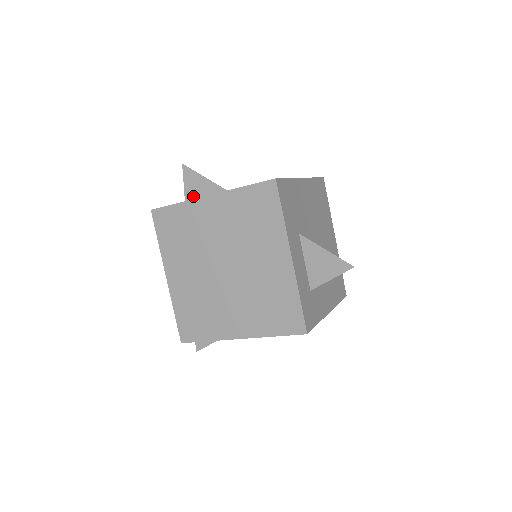
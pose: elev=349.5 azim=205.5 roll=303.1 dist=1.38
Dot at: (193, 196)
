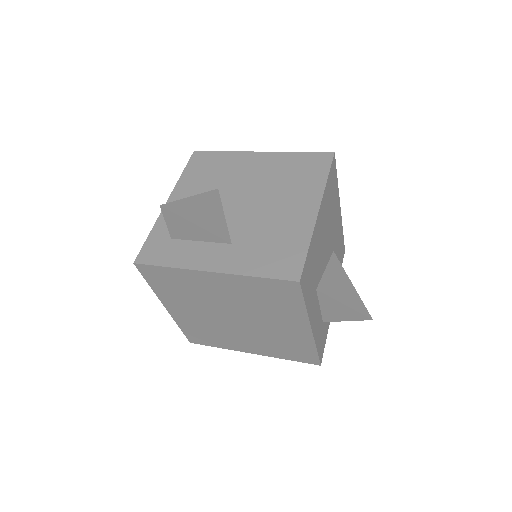
Dot at: (181, 236)
